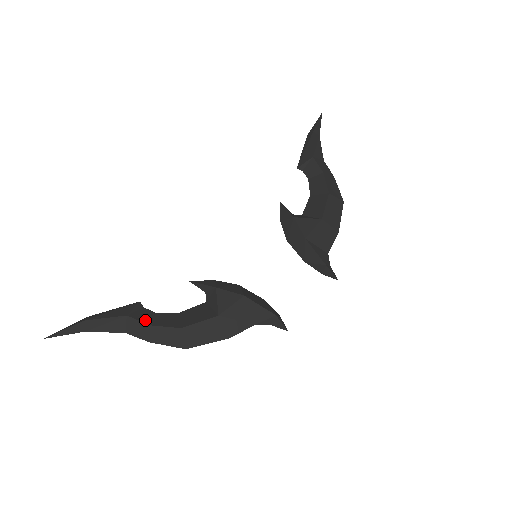
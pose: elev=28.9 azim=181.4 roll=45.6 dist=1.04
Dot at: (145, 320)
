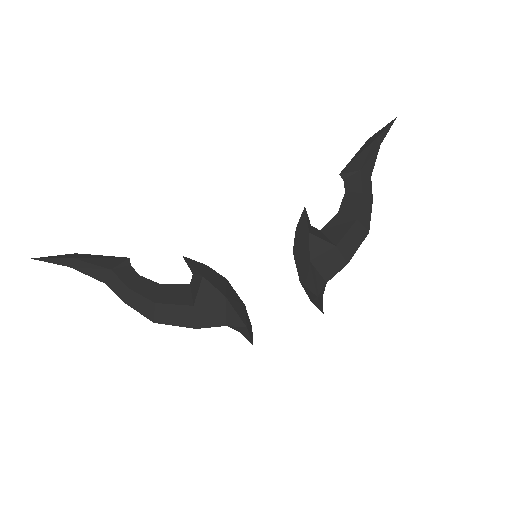
Dot at: (126, 281)
